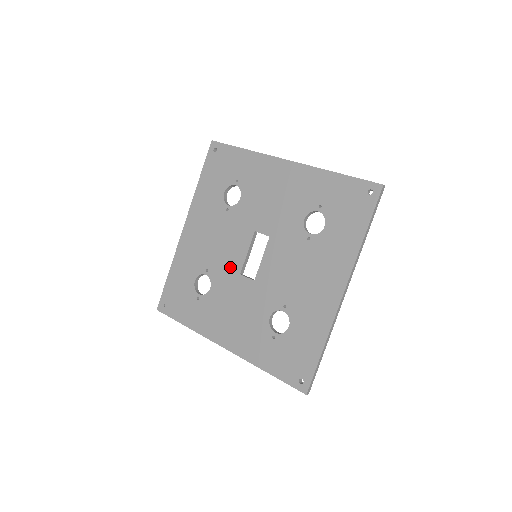
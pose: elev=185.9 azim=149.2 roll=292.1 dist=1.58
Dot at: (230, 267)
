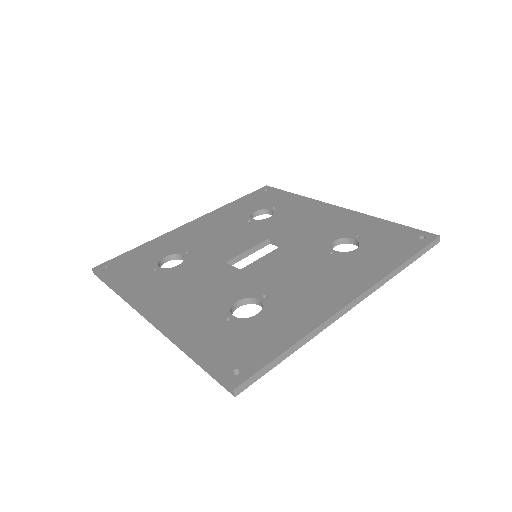
Dot at: (218, 255)
